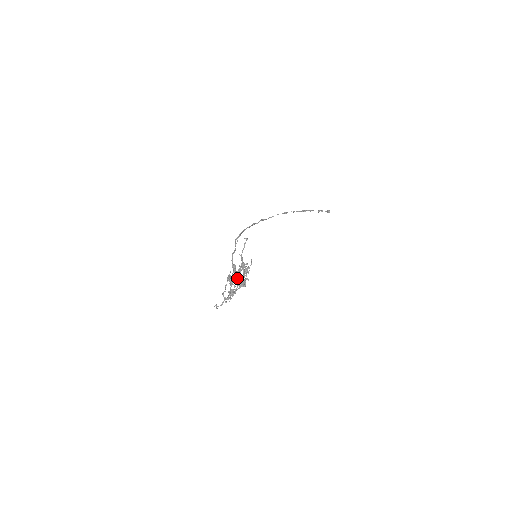
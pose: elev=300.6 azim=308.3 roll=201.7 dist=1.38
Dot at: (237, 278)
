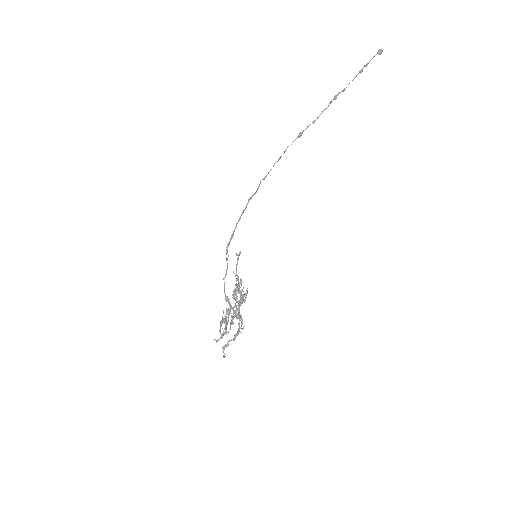
Dot at: (233, 307)
